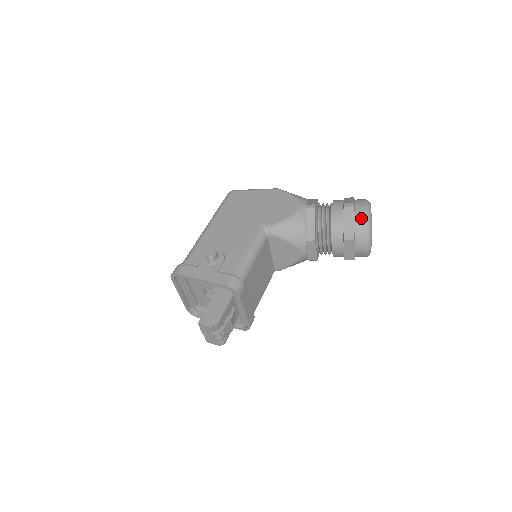
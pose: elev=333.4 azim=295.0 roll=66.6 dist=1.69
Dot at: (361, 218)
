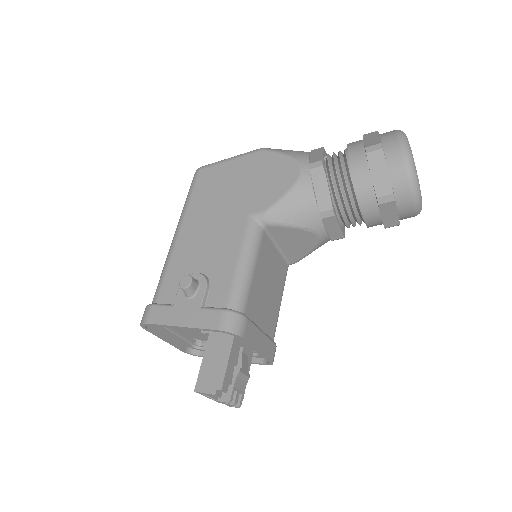
Dot at: (398, 164)
